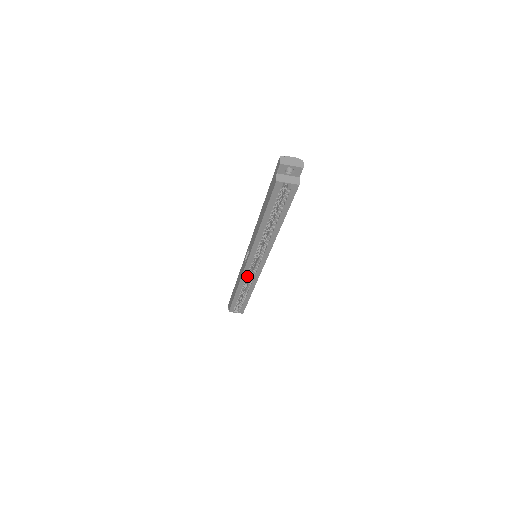
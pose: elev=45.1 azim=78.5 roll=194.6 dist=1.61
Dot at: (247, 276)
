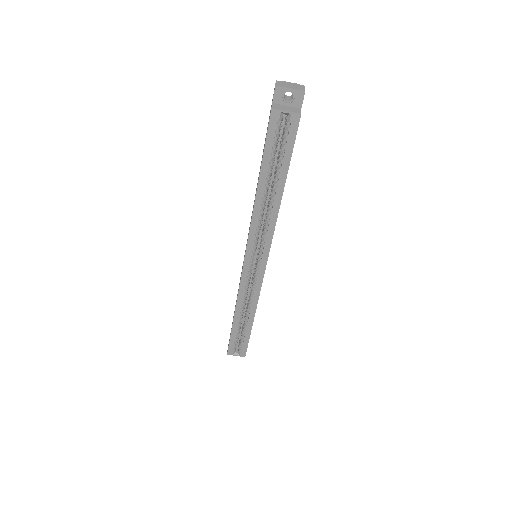
Dot at: (246, 288)
